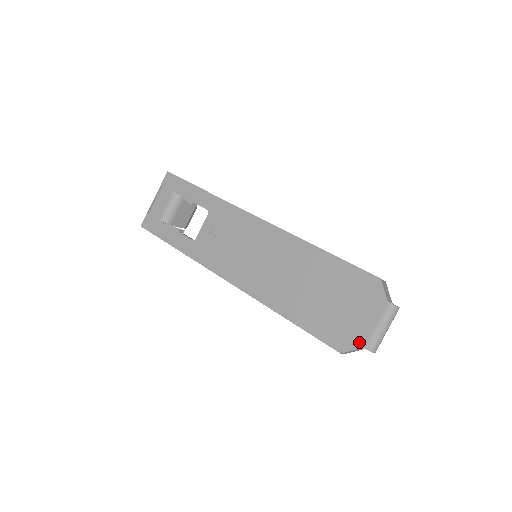
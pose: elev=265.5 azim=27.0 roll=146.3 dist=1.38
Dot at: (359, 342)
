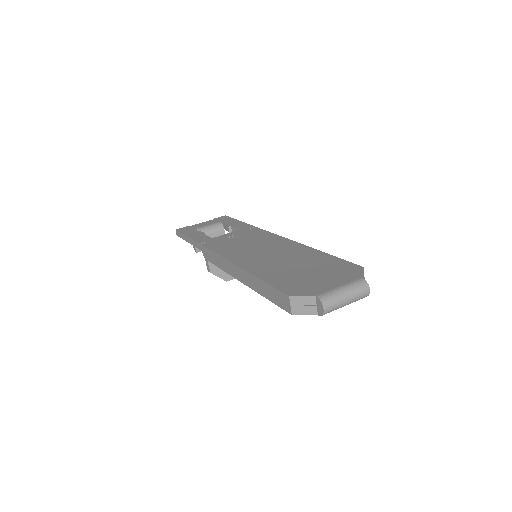
Dot at: (314, 292)
